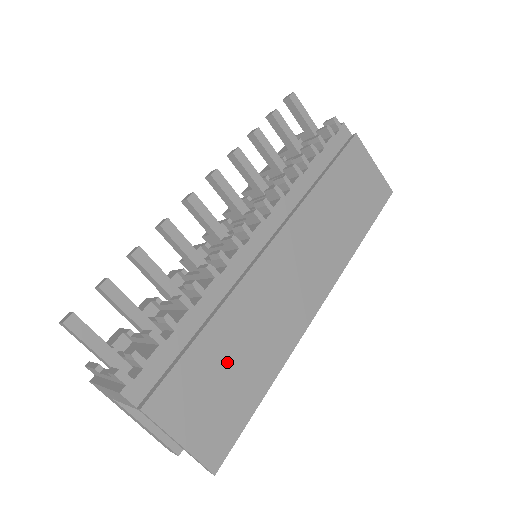
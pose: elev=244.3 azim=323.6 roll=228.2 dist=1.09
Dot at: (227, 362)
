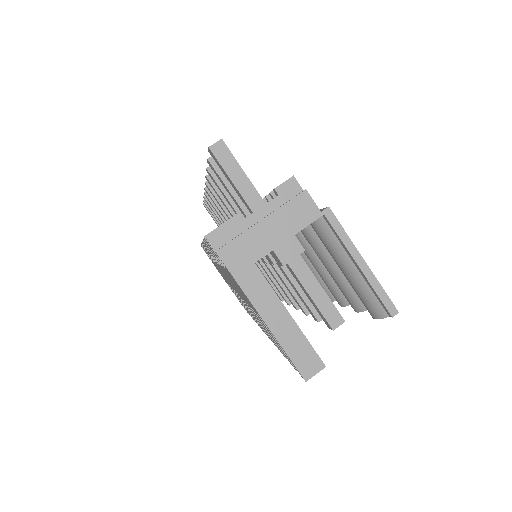
Dot at: occluded
